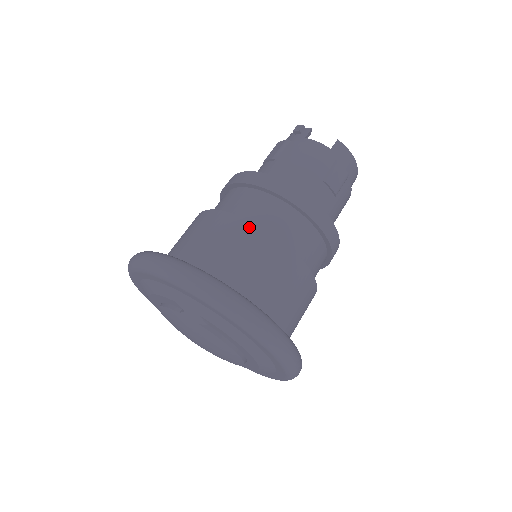
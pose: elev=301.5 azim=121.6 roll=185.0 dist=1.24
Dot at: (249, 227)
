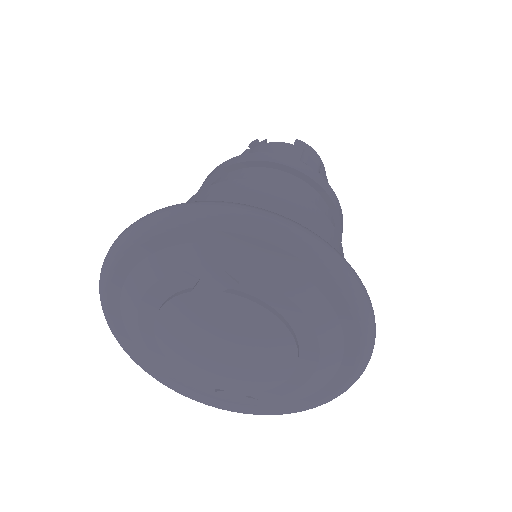
Dot at: (247, 183)
